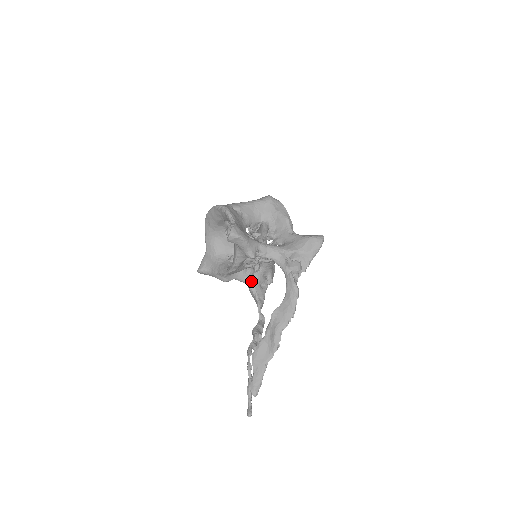
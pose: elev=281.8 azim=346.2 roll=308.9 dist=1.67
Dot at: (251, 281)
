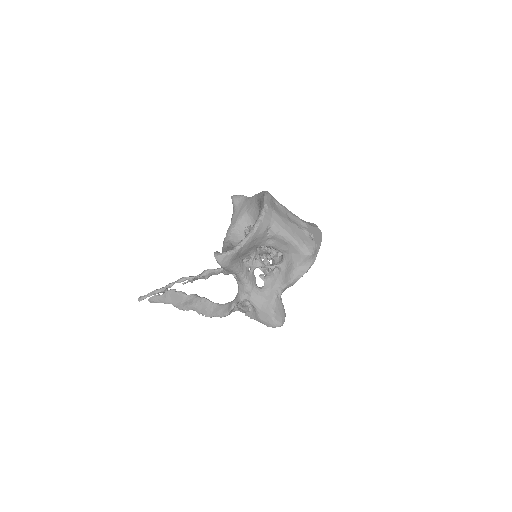
Dot at: occluded
